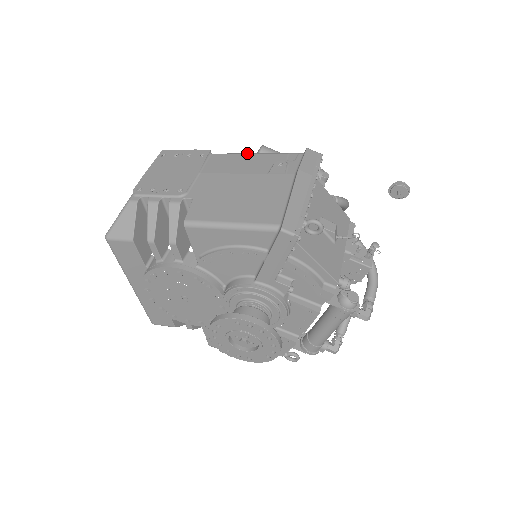
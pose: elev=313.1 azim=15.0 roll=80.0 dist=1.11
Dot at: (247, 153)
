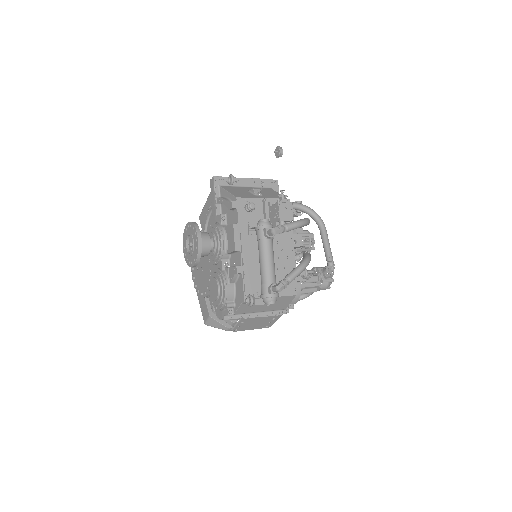
Dot at: occluded
